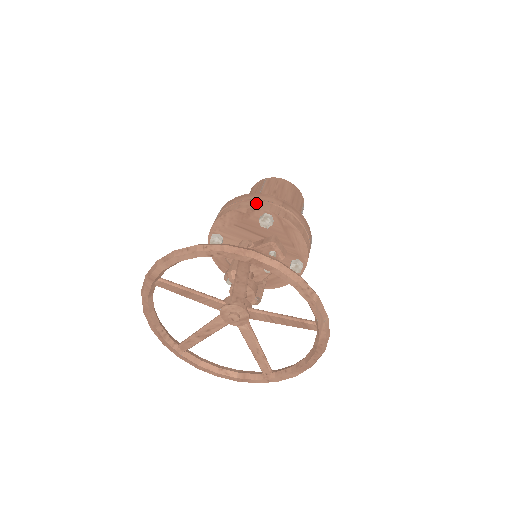
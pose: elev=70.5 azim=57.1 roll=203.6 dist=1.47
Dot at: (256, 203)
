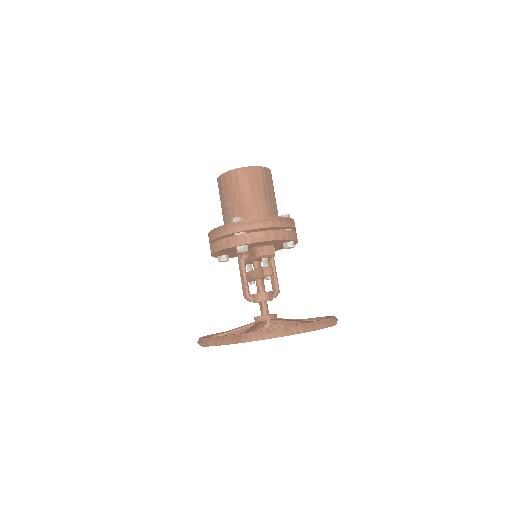
Dot at: (226, 241)
